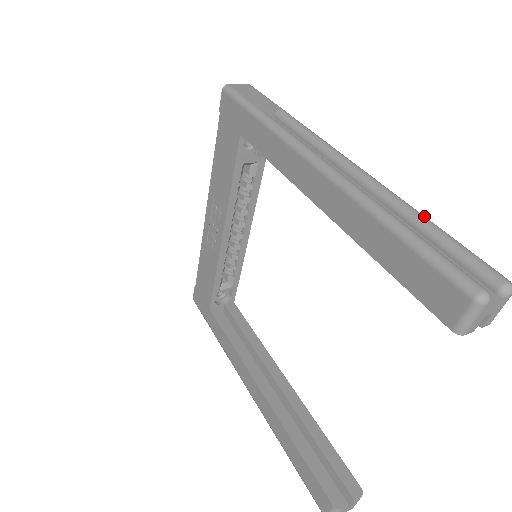
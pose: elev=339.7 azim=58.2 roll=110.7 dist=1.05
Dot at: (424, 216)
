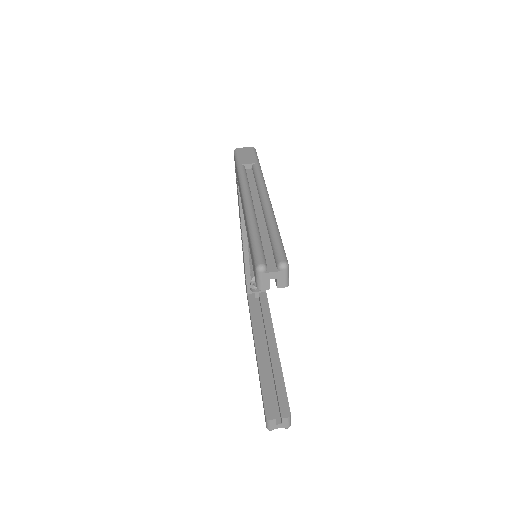
Dot at: (275, 227)
